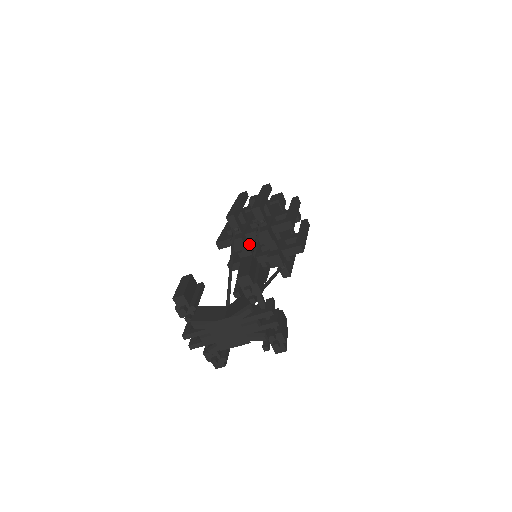
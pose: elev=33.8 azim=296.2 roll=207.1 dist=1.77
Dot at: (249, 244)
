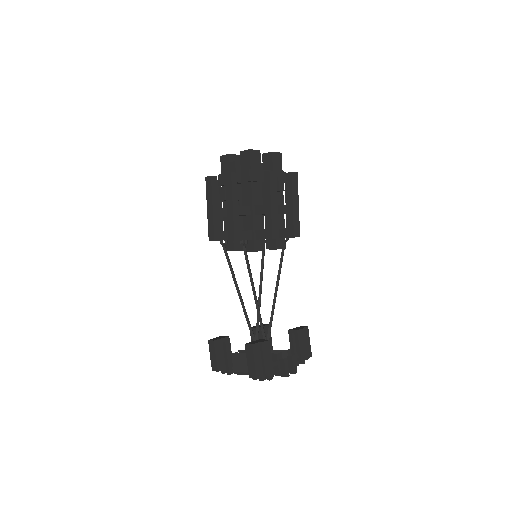
Dot at: occluded
